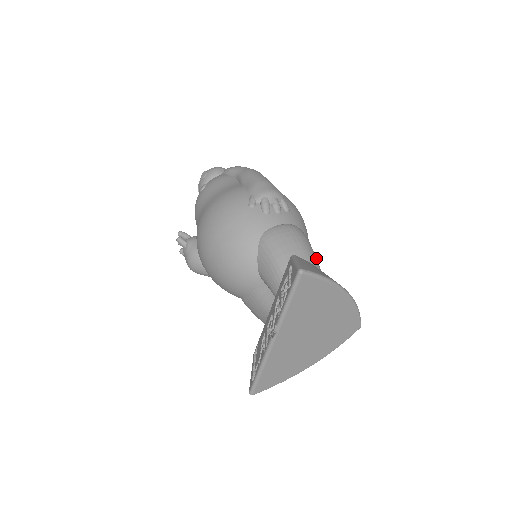
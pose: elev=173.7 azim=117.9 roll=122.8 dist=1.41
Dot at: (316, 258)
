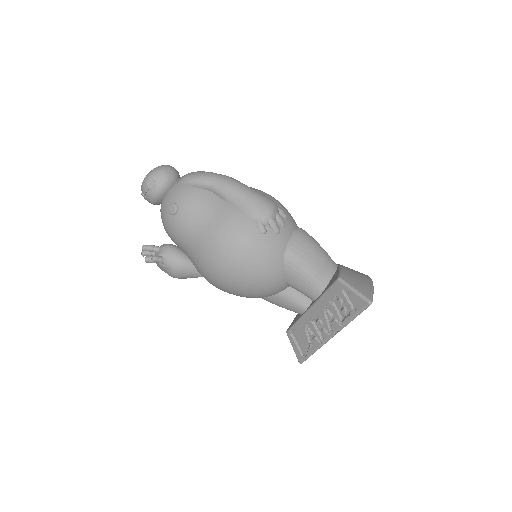
Dot at: (325, 251)
